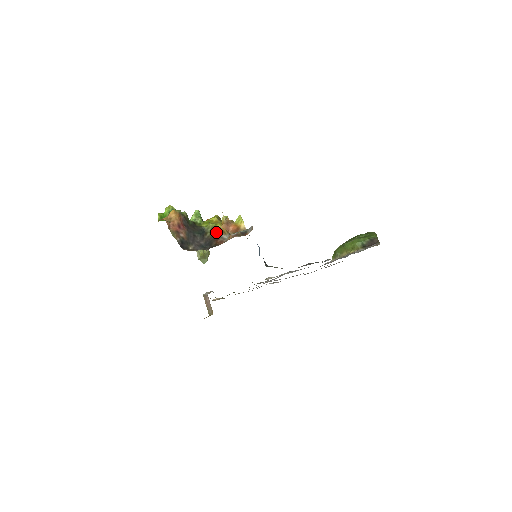
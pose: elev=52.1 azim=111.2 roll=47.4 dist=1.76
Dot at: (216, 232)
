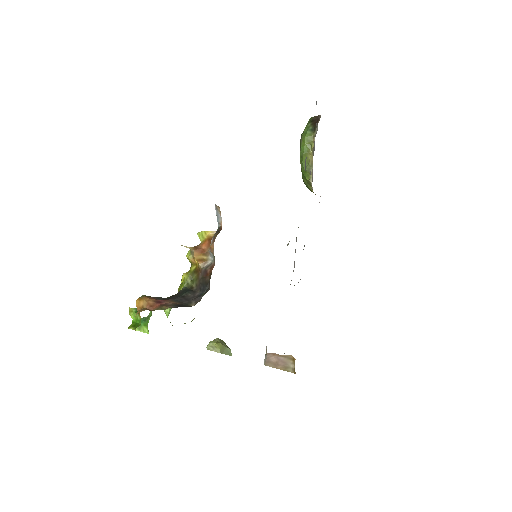
Dot at: (197, 274)
